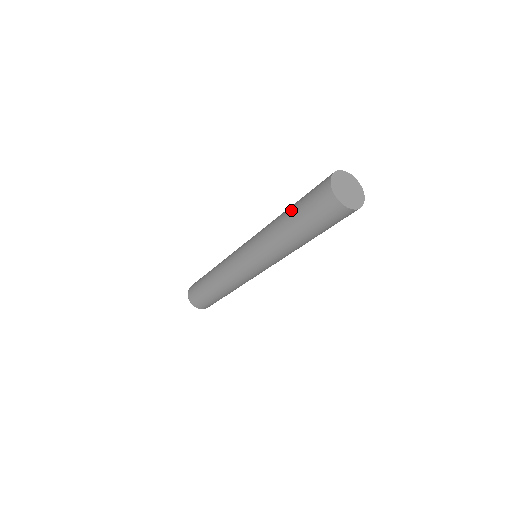
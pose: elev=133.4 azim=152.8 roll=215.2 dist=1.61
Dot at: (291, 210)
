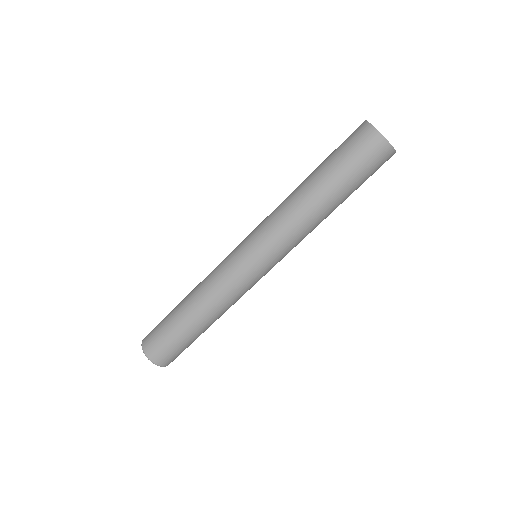
Dot at: (316, 168)
